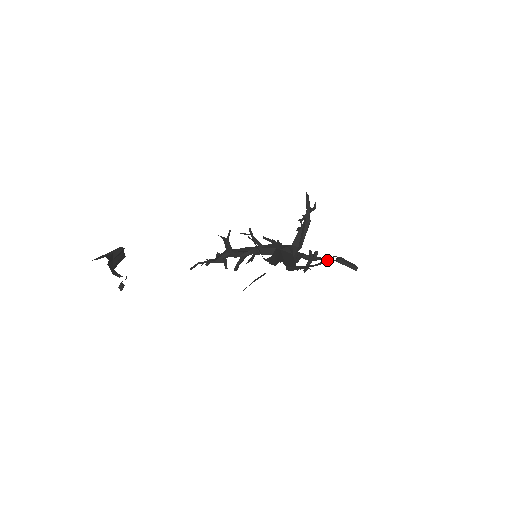
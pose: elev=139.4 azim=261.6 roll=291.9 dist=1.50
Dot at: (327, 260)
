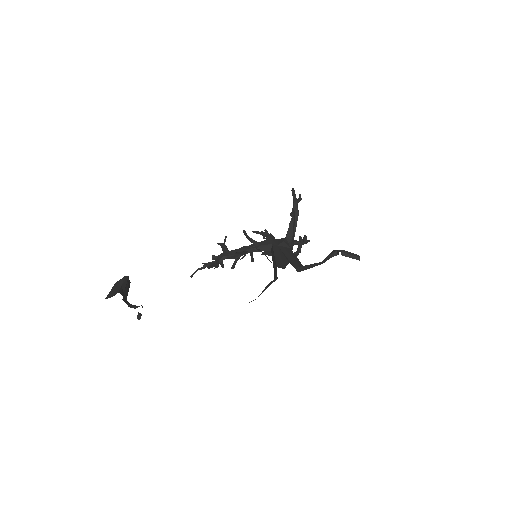
Dot at: (331, 255)
